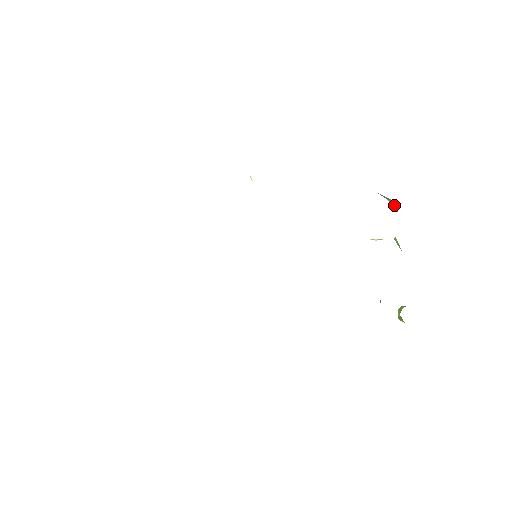
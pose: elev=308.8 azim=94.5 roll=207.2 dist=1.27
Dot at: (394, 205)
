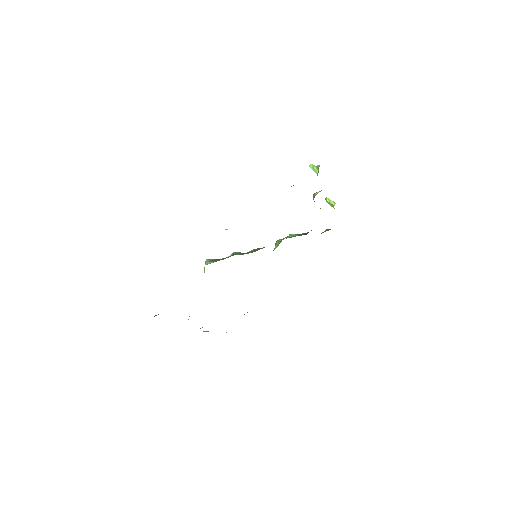
Dot at: occluded
